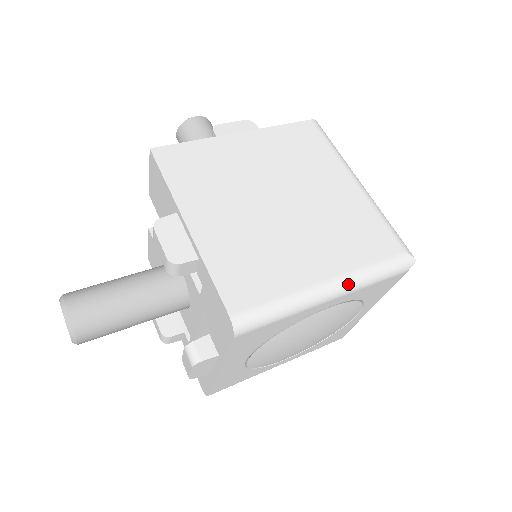
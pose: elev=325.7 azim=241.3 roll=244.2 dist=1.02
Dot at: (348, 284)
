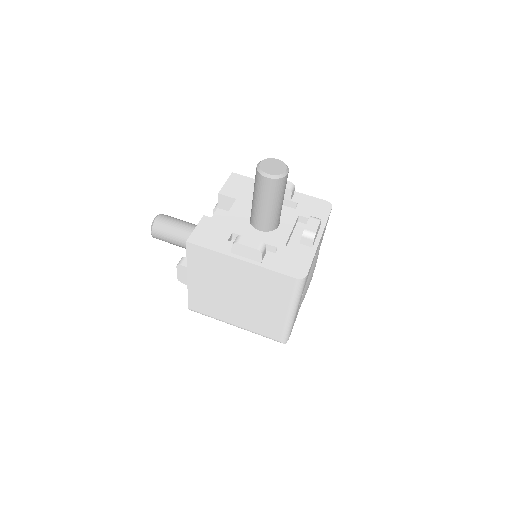
Dot at: (244, 329)
